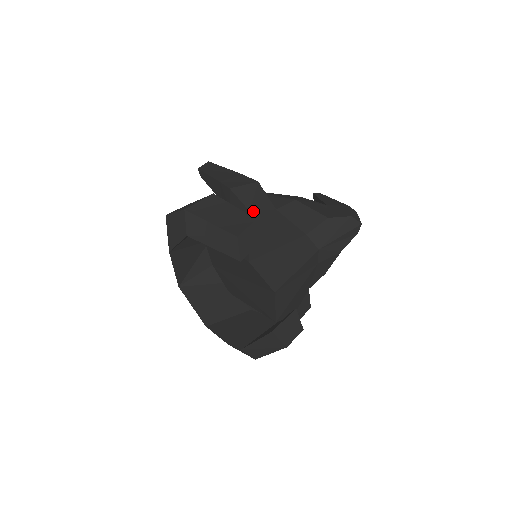
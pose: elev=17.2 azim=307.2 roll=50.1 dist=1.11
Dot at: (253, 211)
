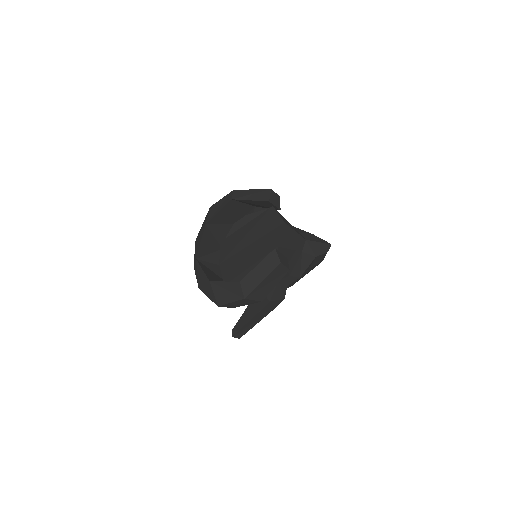
Dot at: occluded
